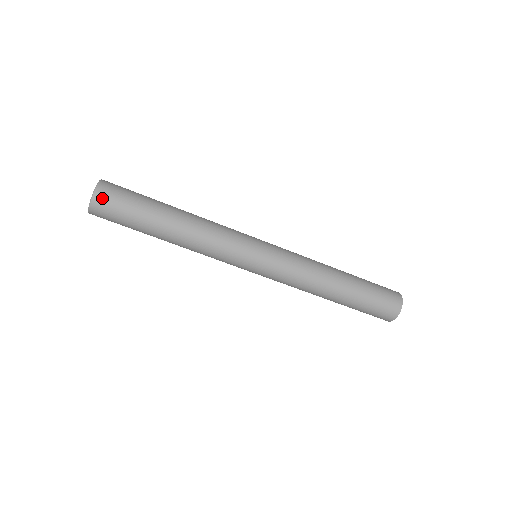
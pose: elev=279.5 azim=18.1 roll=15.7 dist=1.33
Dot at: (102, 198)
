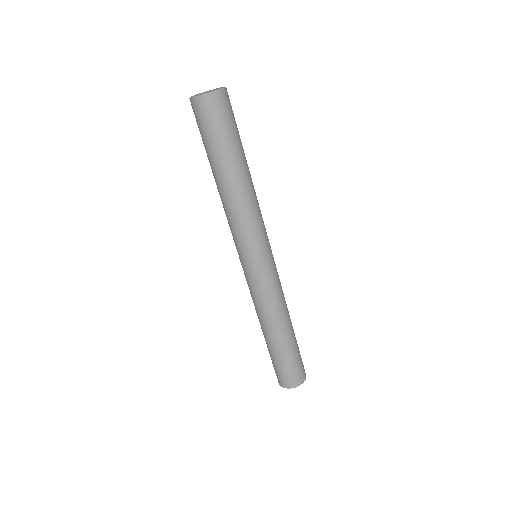
Dot at: (205, 105)
